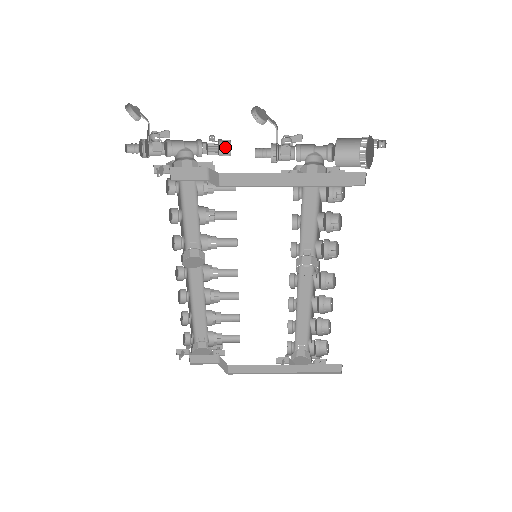
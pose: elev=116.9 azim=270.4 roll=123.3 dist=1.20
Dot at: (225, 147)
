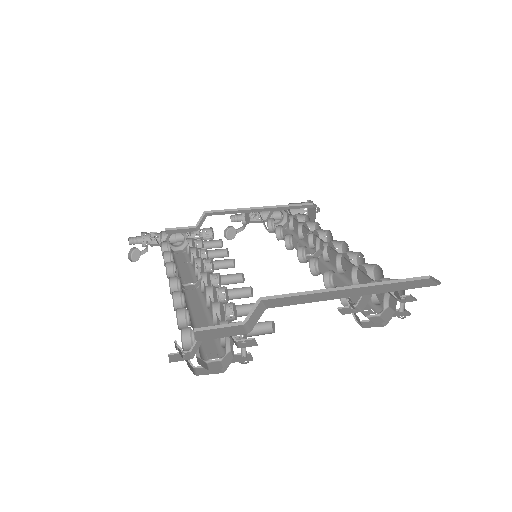
Dot at: occluded
